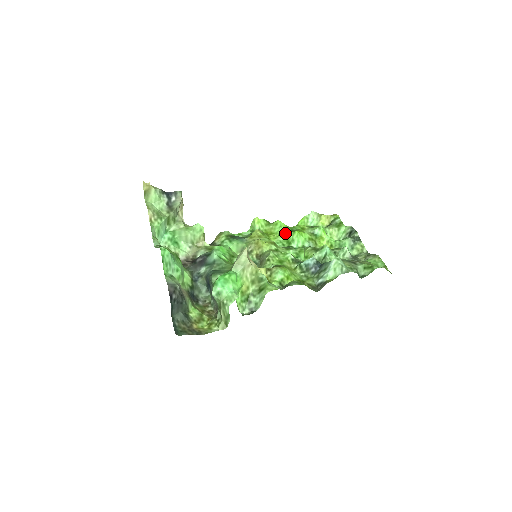
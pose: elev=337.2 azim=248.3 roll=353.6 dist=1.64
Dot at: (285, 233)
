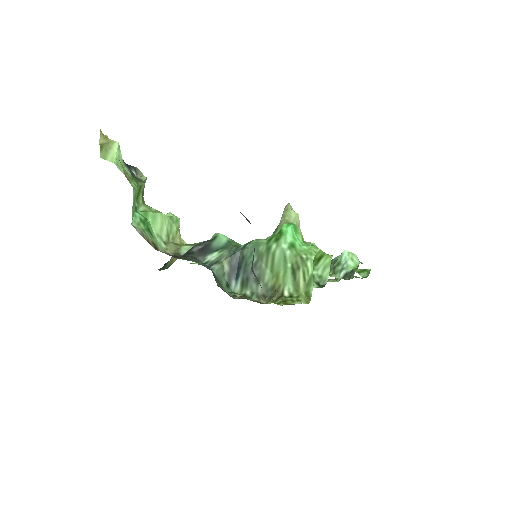
Dot at: occluded
